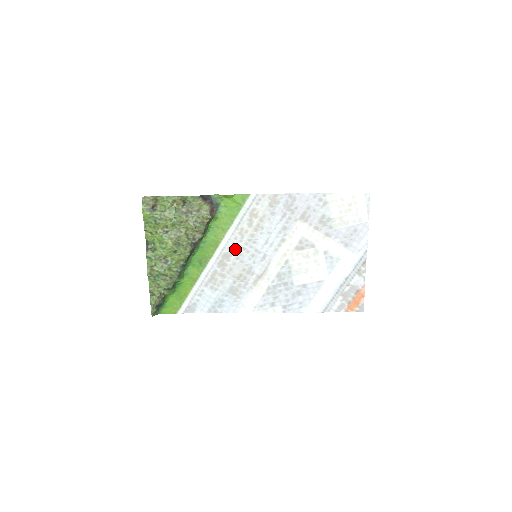
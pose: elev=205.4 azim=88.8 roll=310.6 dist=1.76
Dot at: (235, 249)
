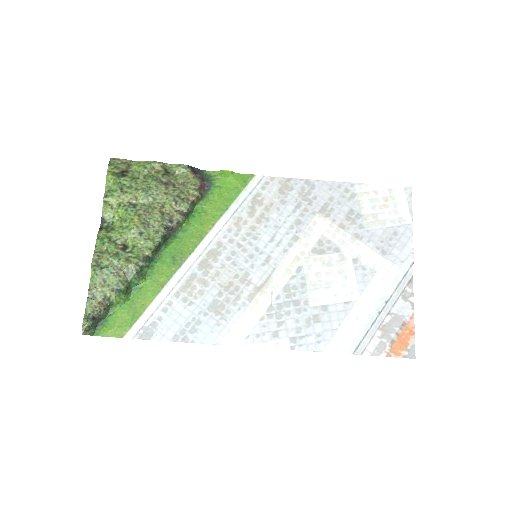
Dot at: (227, 245)
